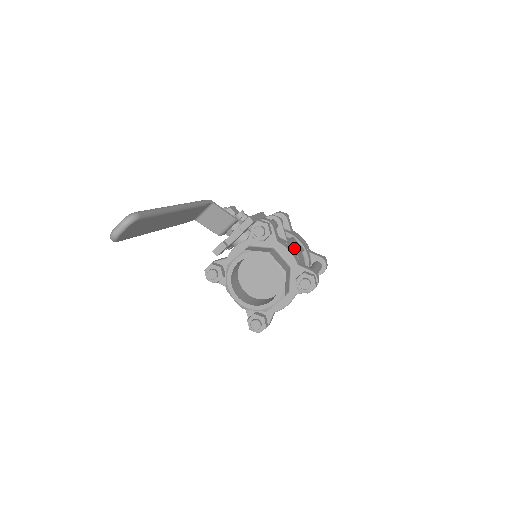
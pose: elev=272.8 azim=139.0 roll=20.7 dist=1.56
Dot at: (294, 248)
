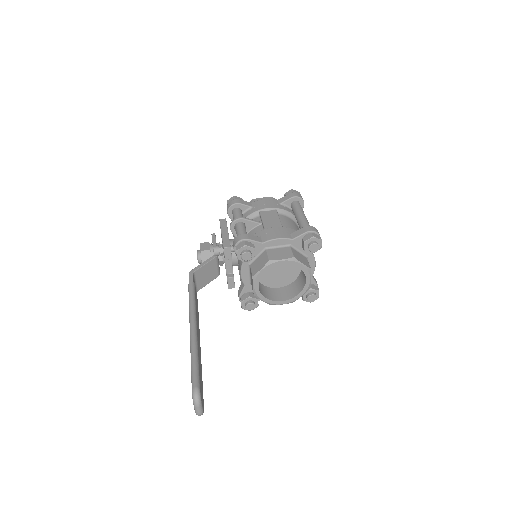
Dot at: (275, 227)
